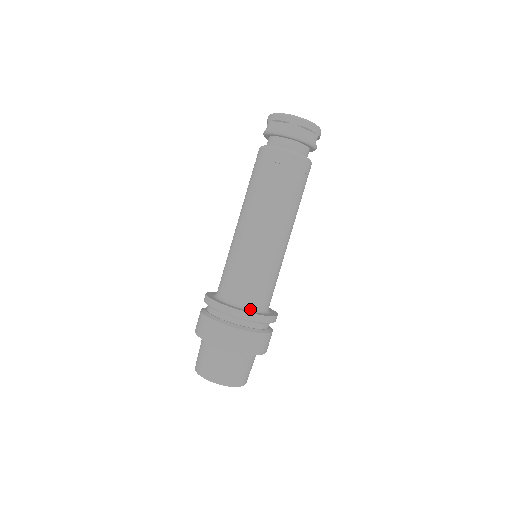
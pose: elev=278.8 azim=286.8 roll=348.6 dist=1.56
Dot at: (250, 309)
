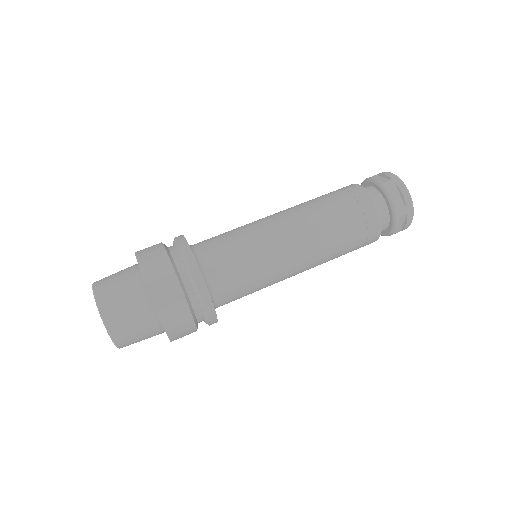
Dot at: (214, 302)
